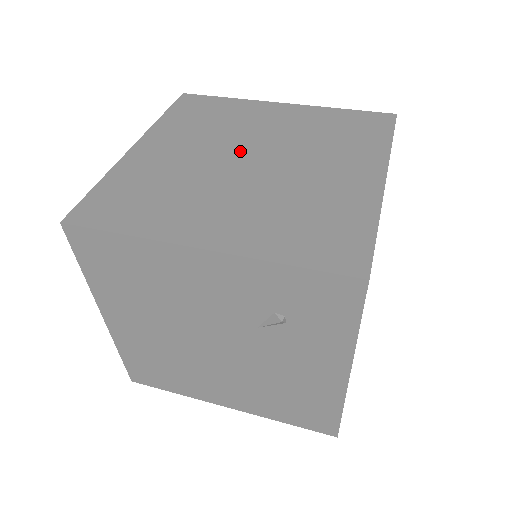
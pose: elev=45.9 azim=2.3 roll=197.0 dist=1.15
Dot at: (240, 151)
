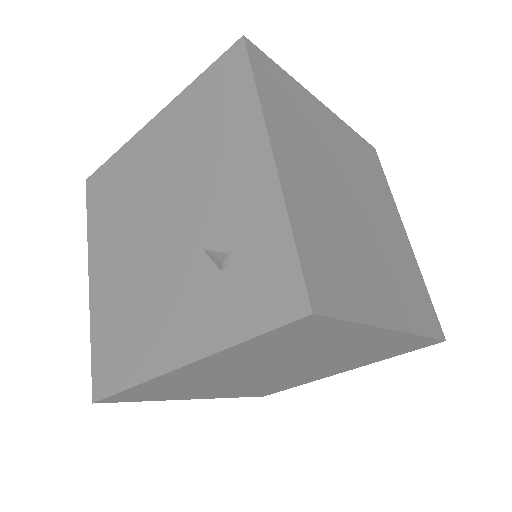
Dot at: (358, 194)
